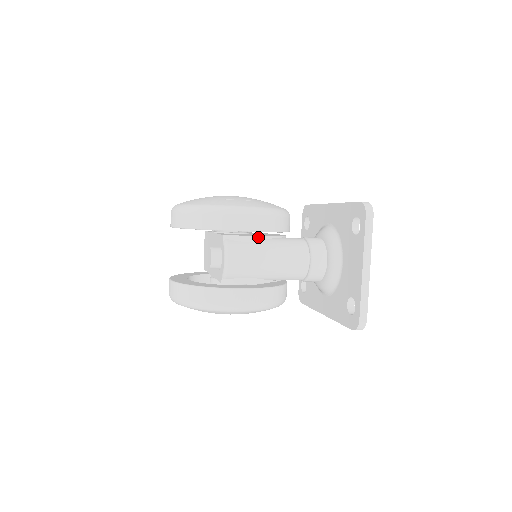
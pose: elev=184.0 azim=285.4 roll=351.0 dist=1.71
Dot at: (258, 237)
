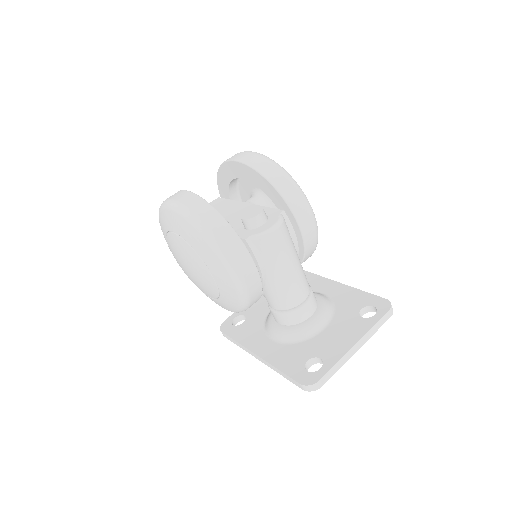
Dot at: (297, 242)
